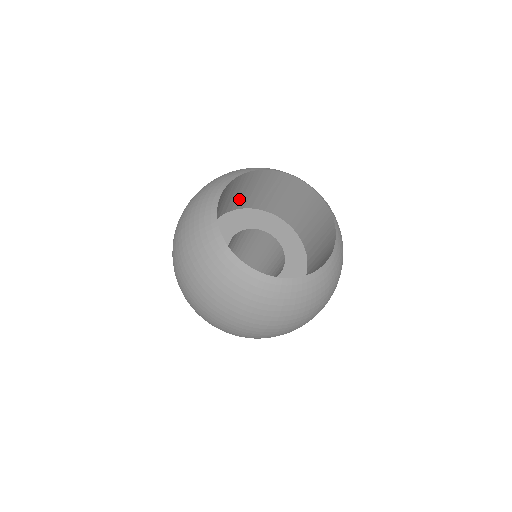
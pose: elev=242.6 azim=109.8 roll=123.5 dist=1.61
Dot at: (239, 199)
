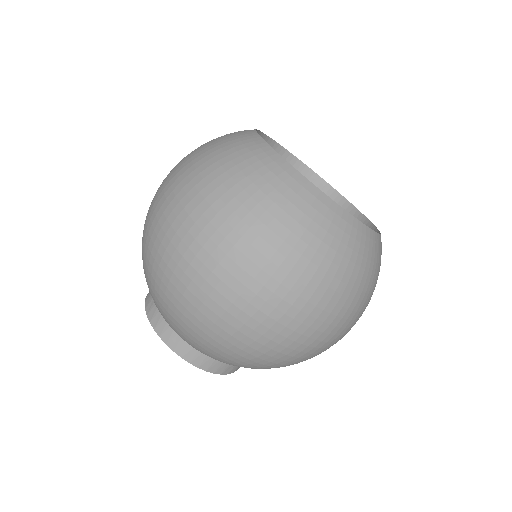
Dot at: occluded
